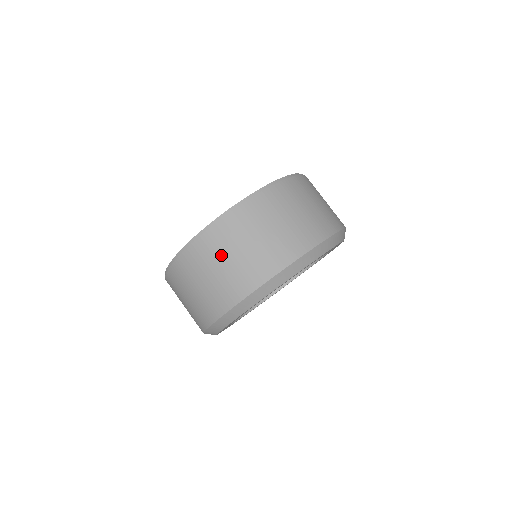
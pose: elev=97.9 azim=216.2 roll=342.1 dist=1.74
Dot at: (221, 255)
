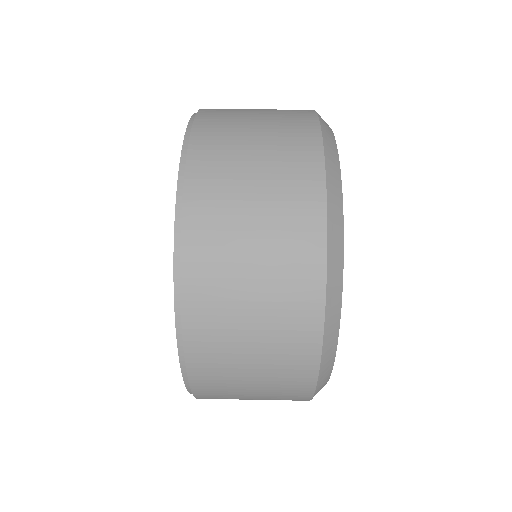
Dot at: (234, 250)
